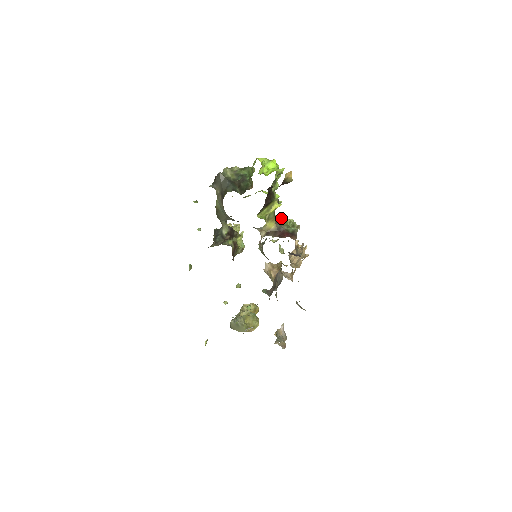
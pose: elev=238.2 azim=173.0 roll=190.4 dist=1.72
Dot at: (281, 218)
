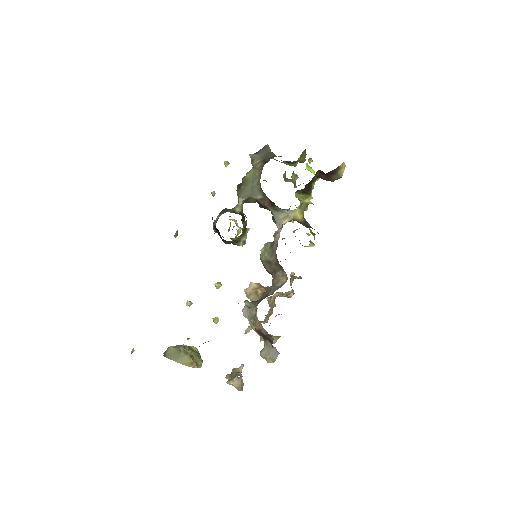
Dot at: occluded
